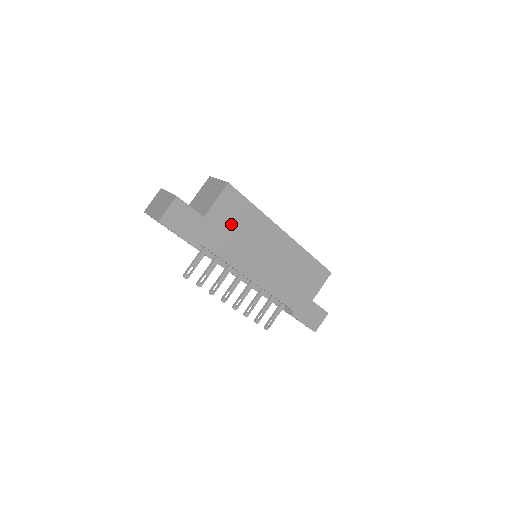
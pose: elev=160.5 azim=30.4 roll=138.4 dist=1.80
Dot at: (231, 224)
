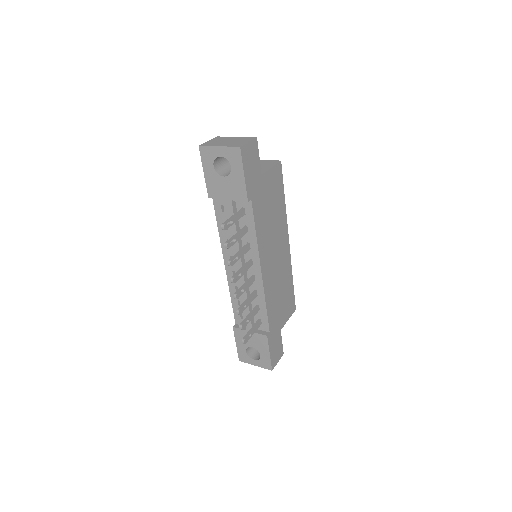
Dot at: (270, 200)
